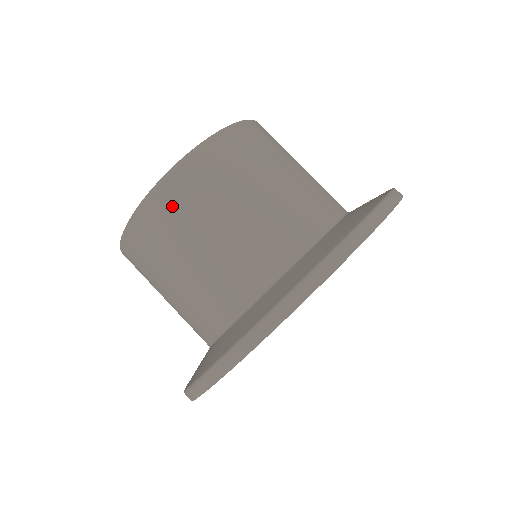
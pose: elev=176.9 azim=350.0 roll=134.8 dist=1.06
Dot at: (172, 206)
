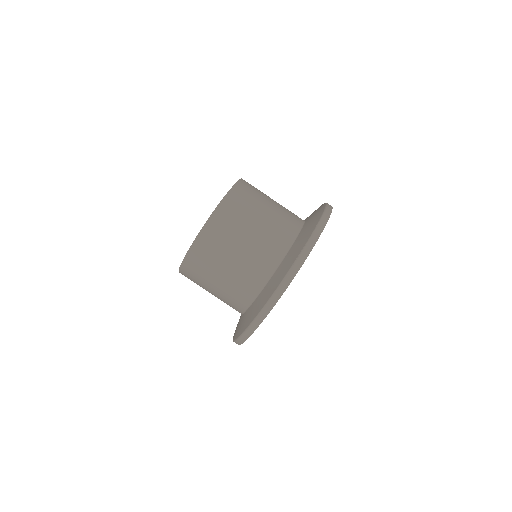
Dot at: (246, 193)
